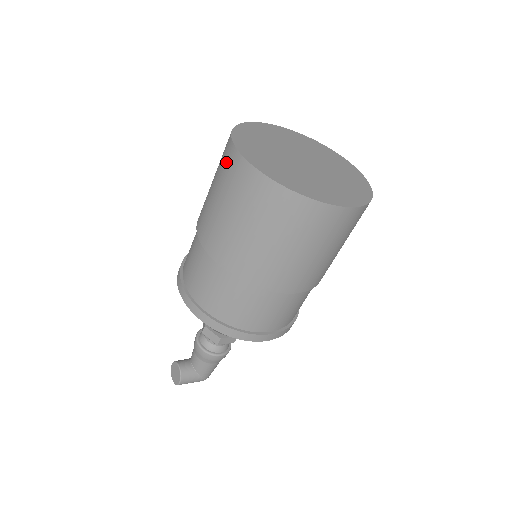
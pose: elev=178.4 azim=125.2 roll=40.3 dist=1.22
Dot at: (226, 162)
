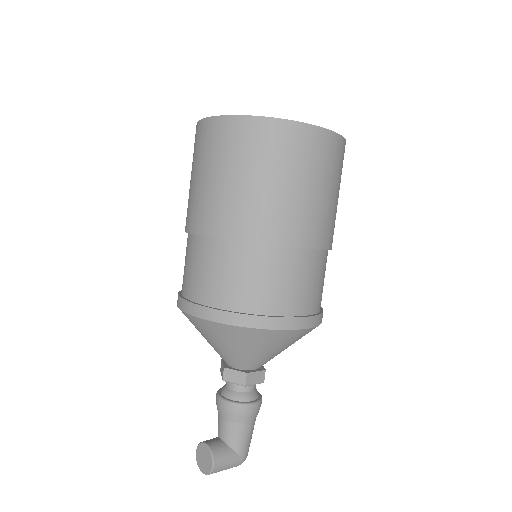
Dot at: (200, 140)
